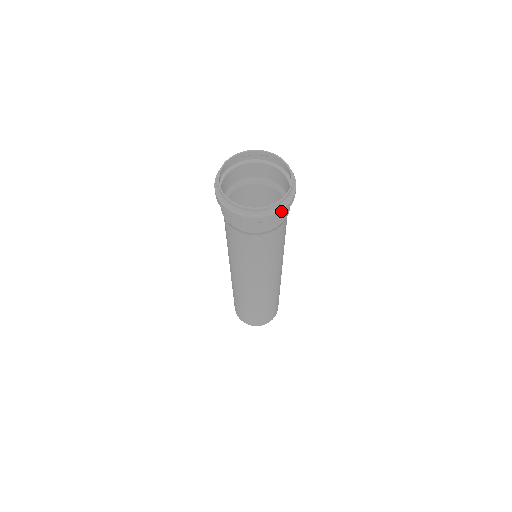
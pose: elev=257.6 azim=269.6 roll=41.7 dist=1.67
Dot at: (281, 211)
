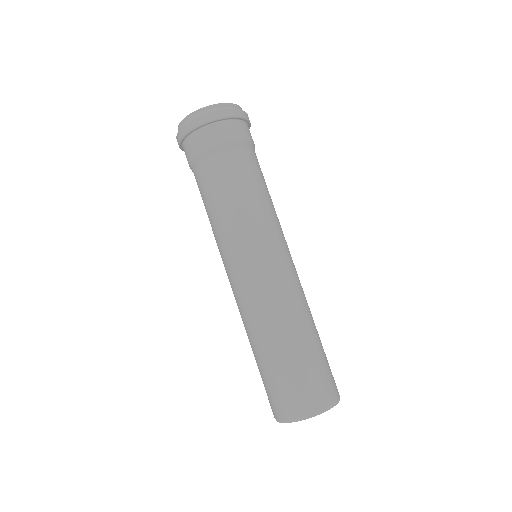
Dot at: (233, 111)
